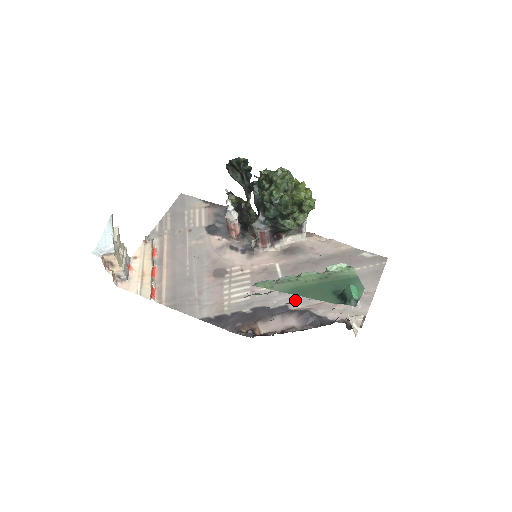
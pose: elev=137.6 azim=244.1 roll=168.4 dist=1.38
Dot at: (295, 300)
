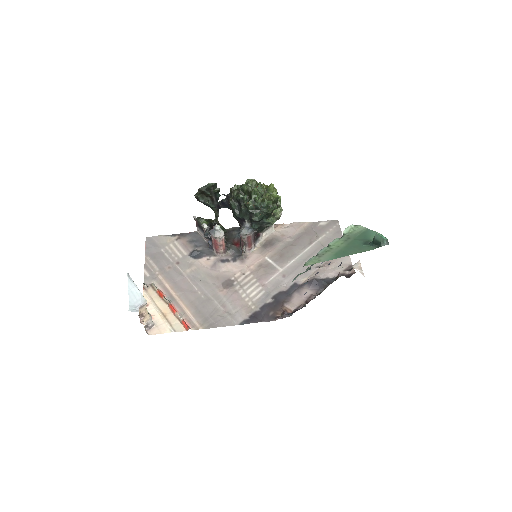
Dot at: (298, 277)
